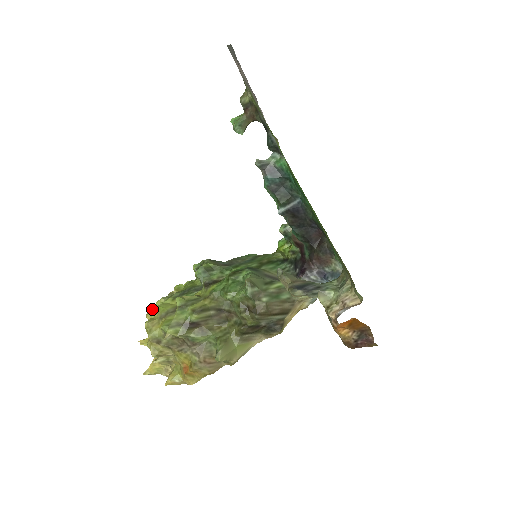
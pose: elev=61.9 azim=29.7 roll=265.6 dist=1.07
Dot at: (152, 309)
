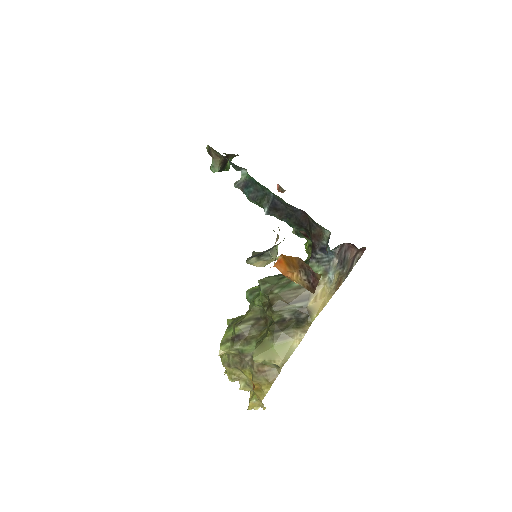
Dot at: occluded
